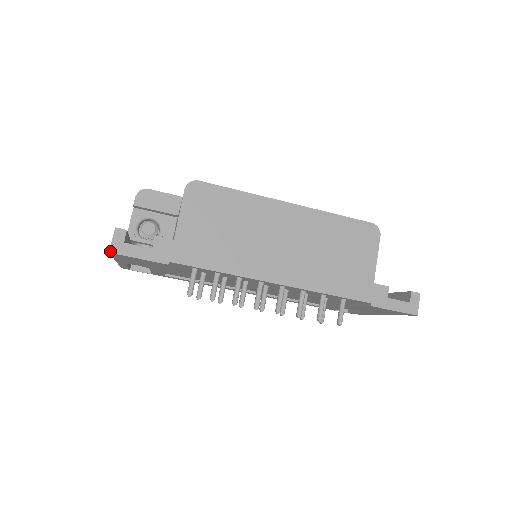
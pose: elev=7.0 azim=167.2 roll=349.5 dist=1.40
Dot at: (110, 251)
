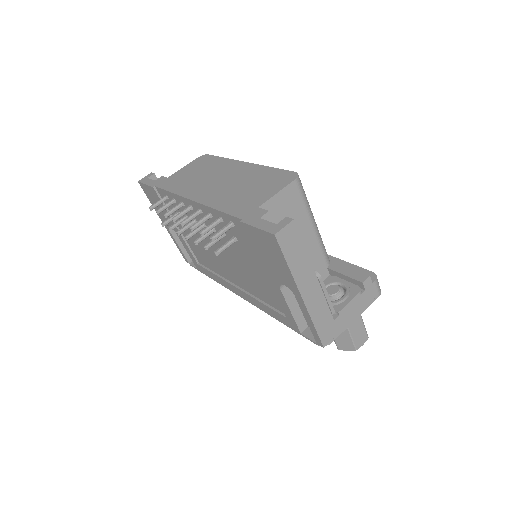
Dot at: (139, 181)
